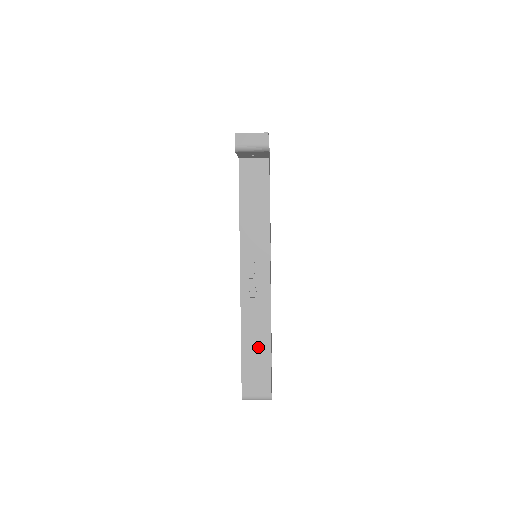
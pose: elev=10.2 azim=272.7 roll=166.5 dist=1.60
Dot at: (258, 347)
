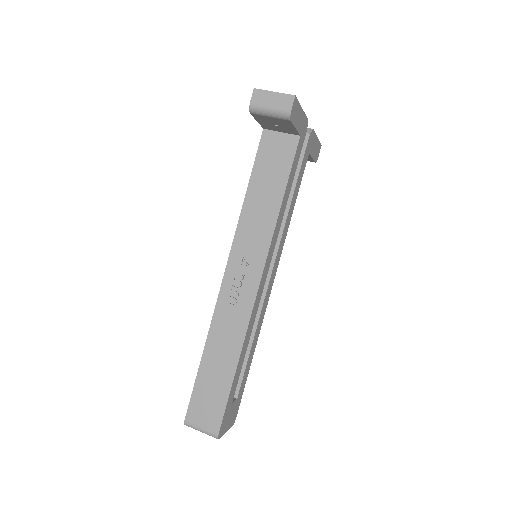
Dot at: (220, 367)
